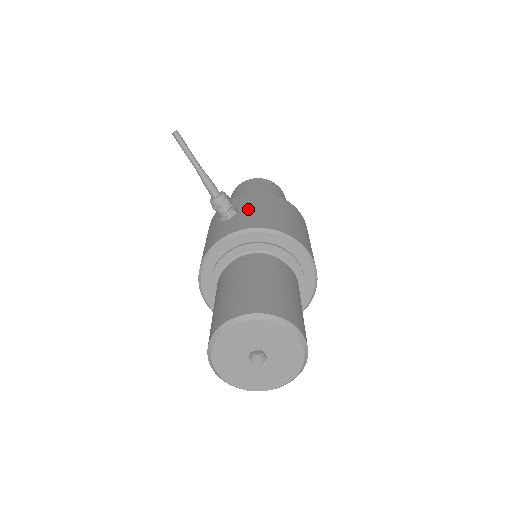
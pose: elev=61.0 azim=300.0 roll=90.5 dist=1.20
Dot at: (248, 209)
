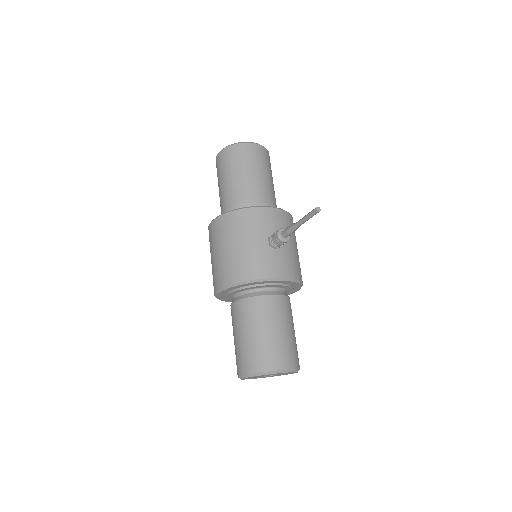
Dot at: (288, 244)
